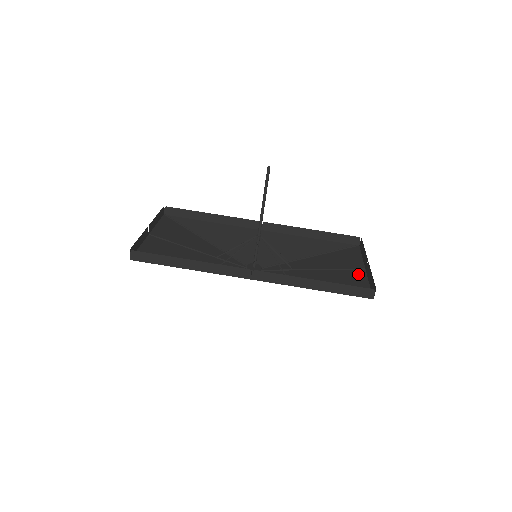
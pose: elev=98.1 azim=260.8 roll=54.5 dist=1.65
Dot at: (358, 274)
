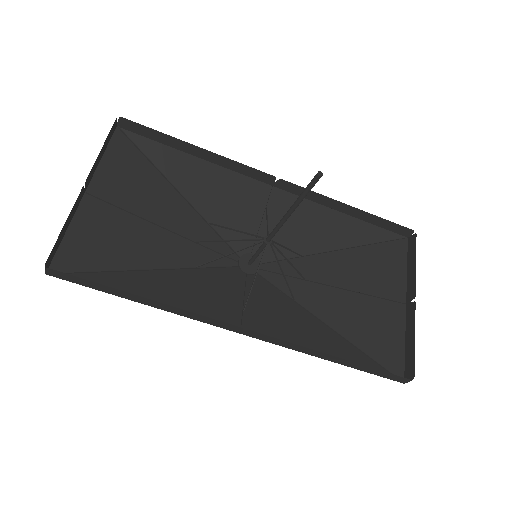
Dot at: (394, 314)
